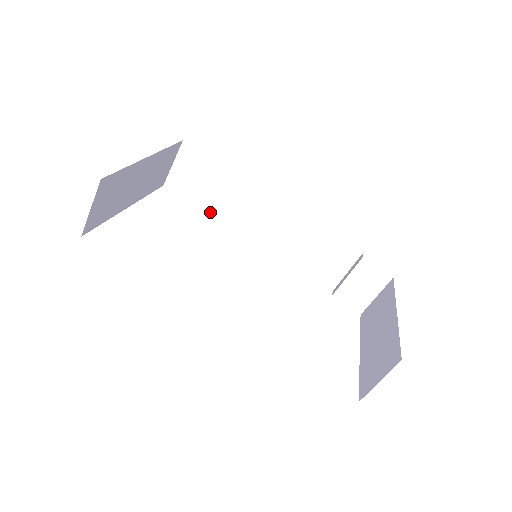
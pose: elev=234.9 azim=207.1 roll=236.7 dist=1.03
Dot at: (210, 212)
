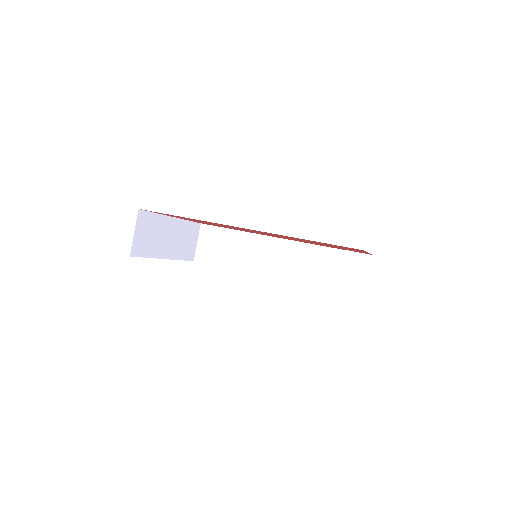
Dot at: (229, 267)
